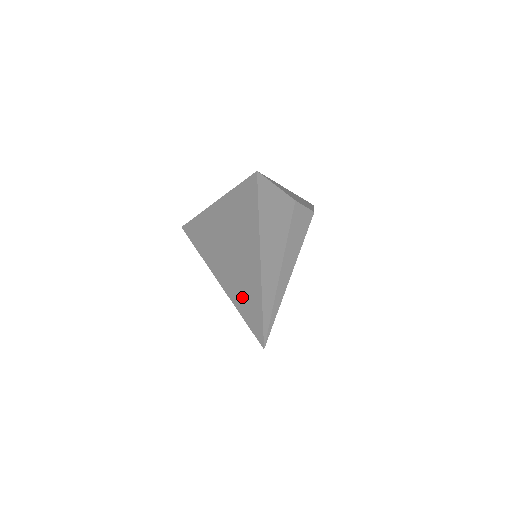
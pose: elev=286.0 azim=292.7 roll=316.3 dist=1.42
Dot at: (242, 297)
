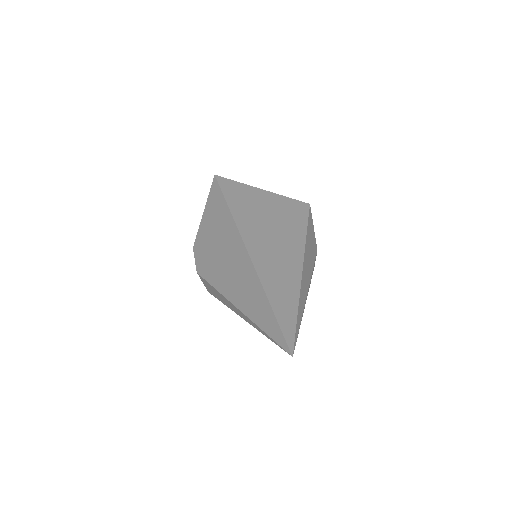
Dot at: (277, 297)
